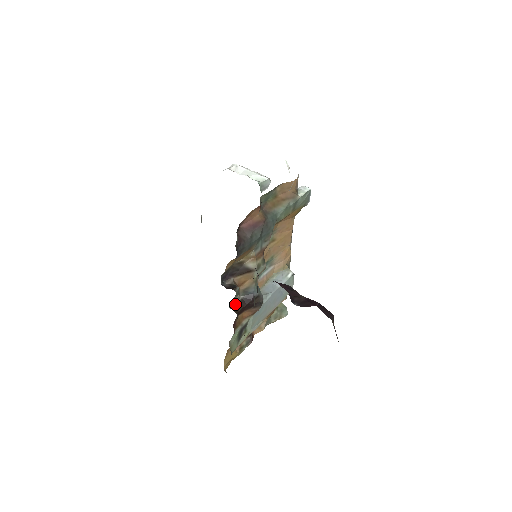
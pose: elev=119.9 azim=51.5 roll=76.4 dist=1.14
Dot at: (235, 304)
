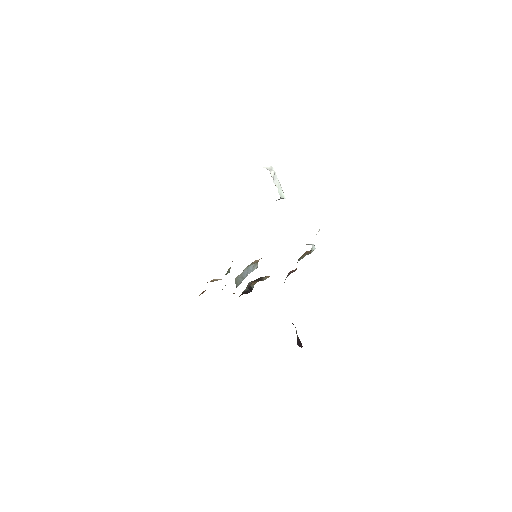
Dot at: (241, 294)
